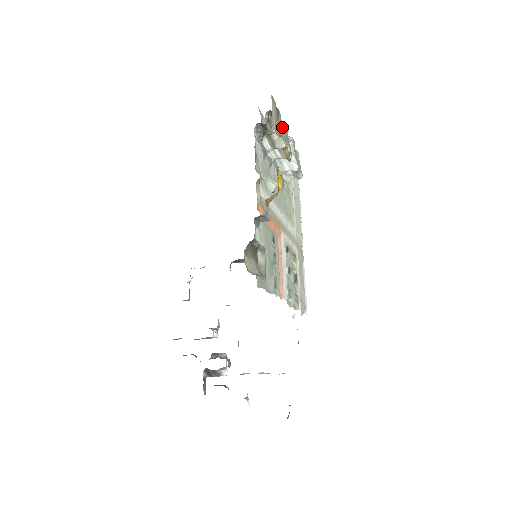
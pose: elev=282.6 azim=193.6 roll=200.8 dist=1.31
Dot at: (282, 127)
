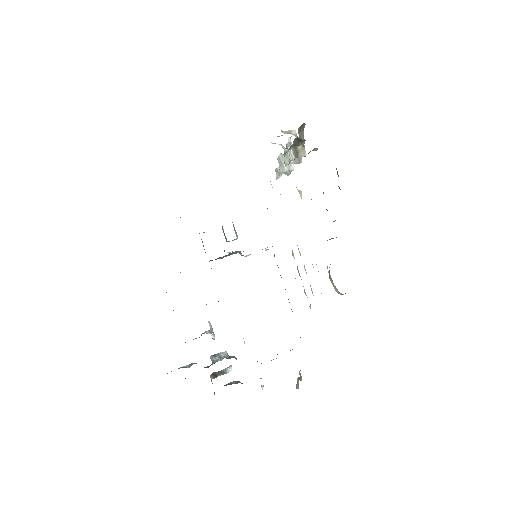
Dot at: (302, 136)
